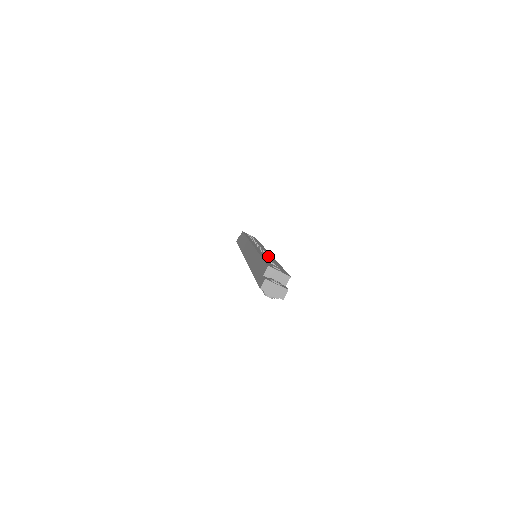
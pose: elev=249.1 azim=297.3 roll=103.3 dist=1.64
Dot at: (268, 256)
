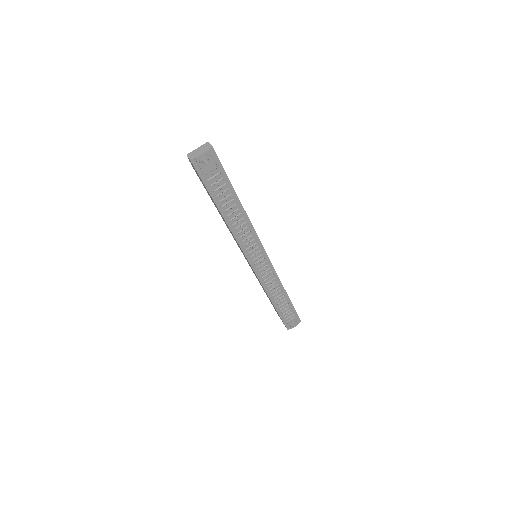
Dot at: occluded
